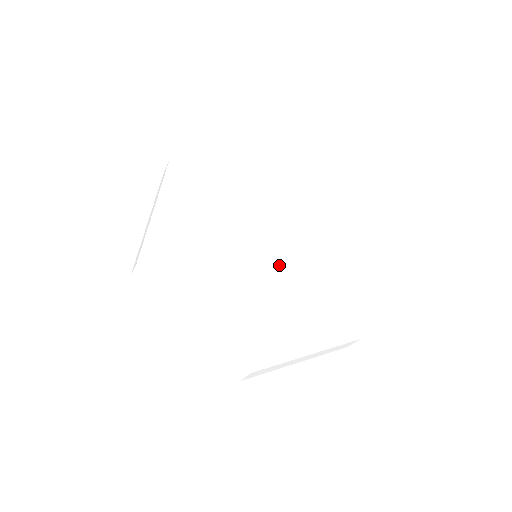
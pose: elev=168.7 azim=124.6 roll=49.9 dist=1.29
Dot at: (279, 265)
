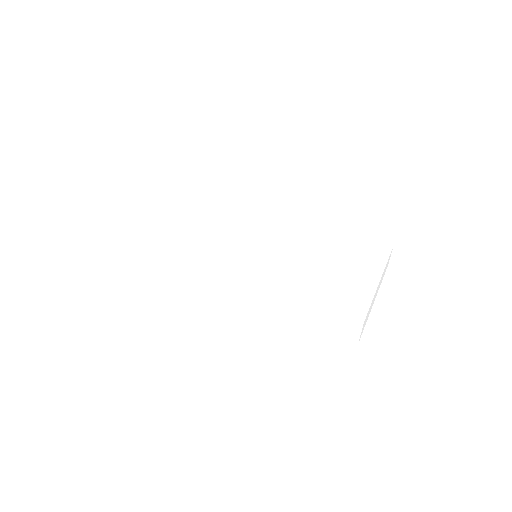
Dot at: (271, 254)
